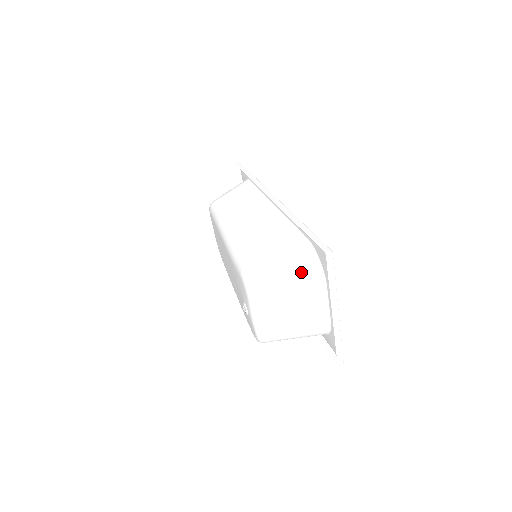
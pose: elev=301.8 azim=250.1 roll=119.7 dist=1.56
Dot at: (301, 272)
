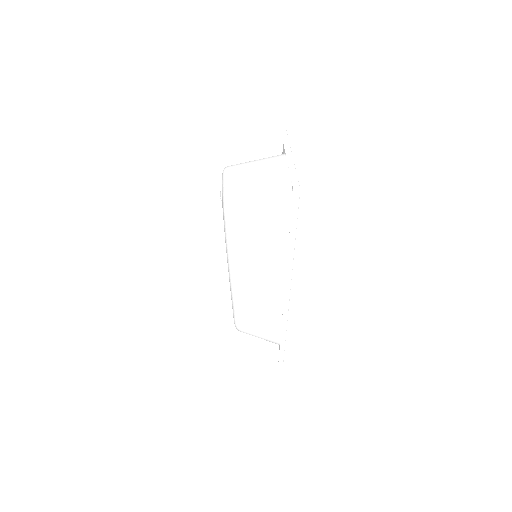
Dot at: occluded
